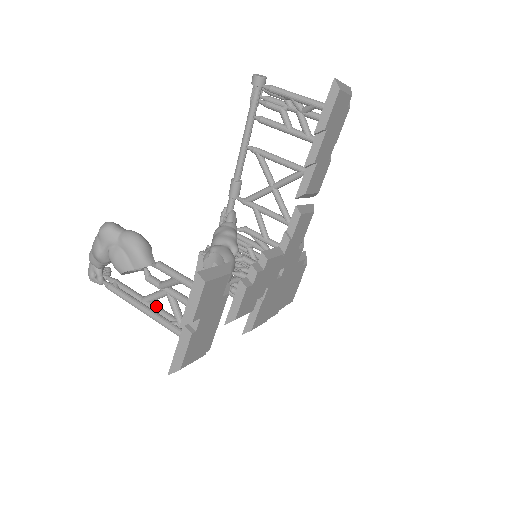
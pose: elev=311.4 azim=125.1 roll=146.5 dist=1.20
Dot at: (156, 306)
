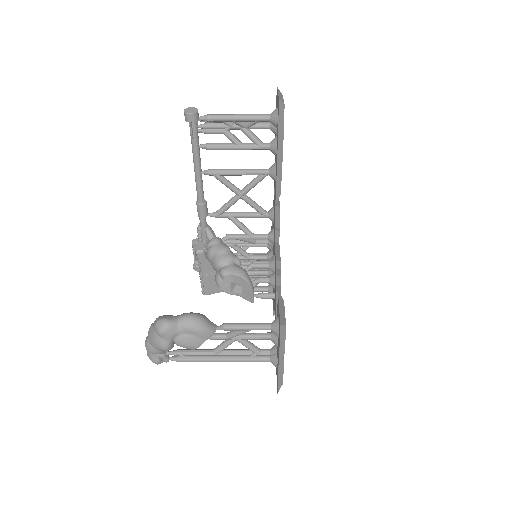
Dot at: (229, 351)
